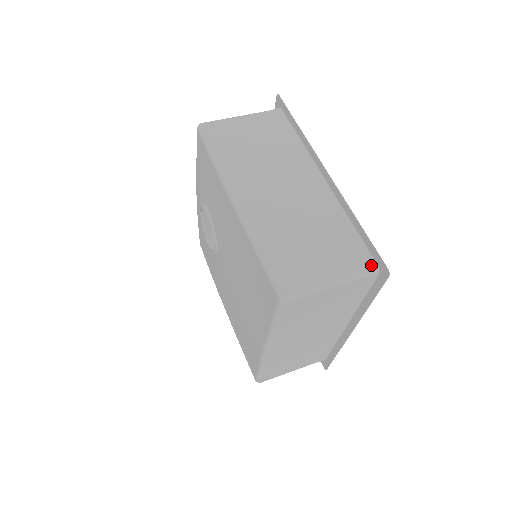
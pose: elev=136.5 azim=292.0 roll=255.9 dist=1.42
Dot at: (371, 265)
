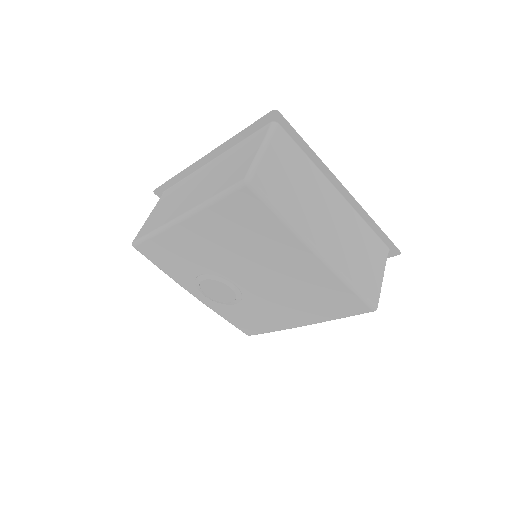
Dot at: (268, 126)
